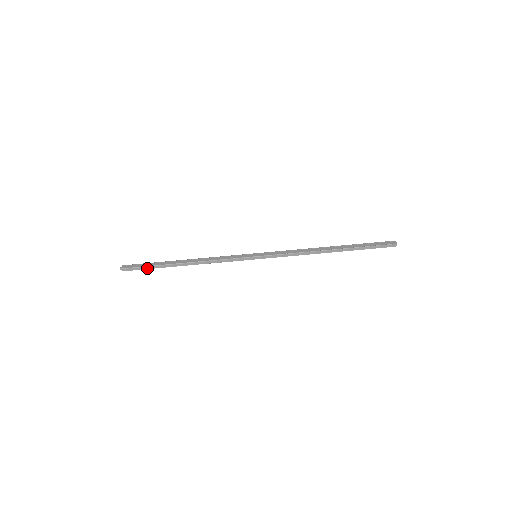
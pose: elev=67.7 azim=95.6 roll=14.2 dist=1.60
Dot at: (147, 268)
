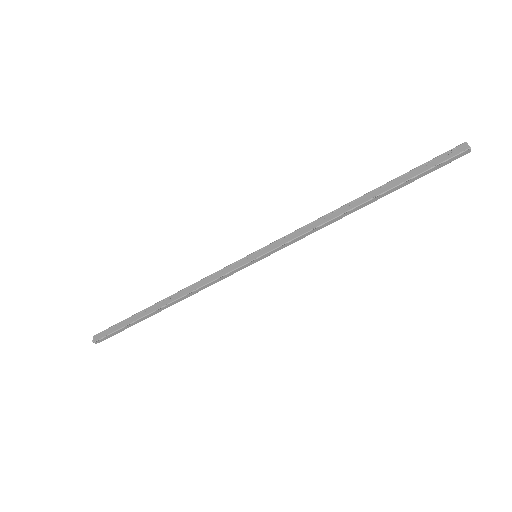
Dot at: (123, 329)
